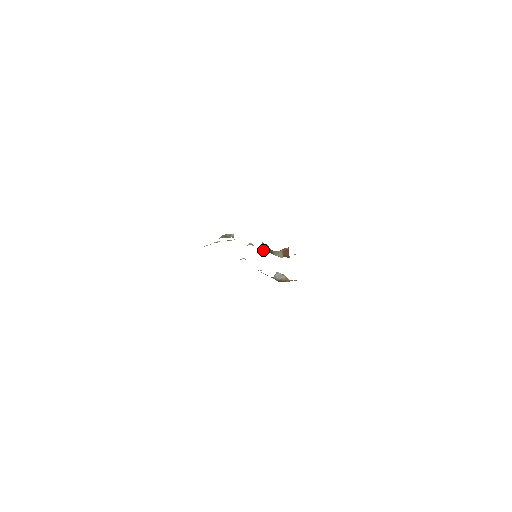
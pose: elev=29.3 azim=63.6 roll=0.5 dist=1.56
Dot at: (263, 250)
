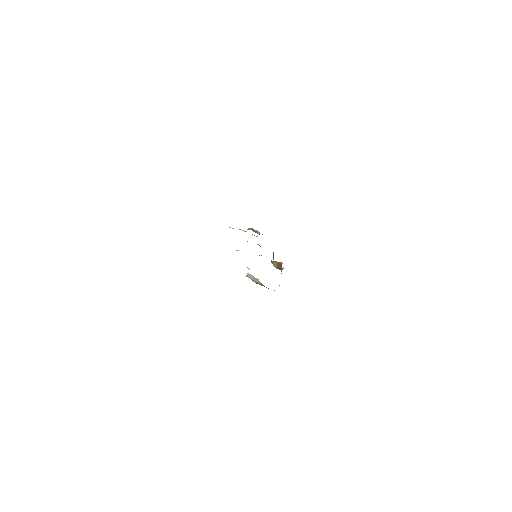
Dot at: (273, 257)
